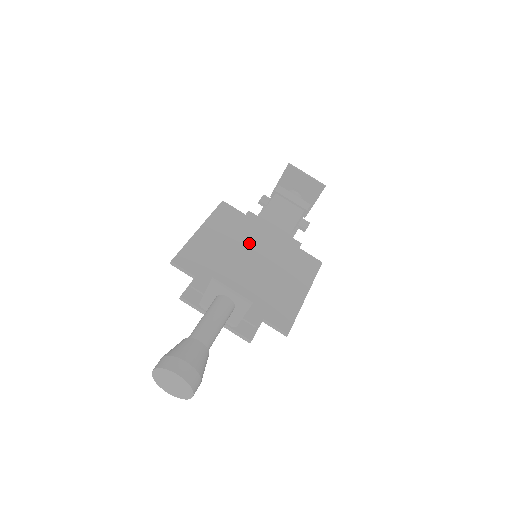
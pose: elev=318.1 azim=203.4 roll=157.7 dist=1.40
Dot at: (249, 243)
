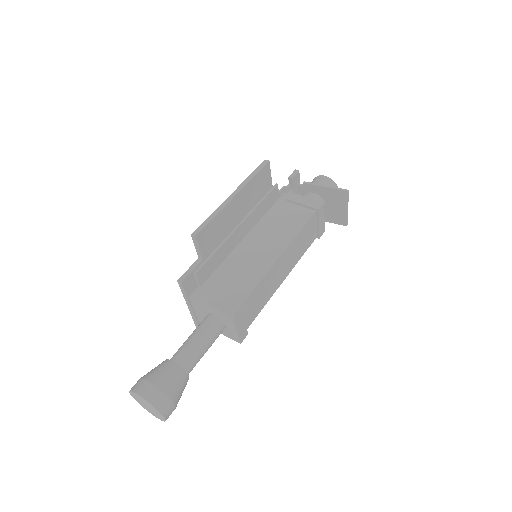
Dot at: (271, 274)
